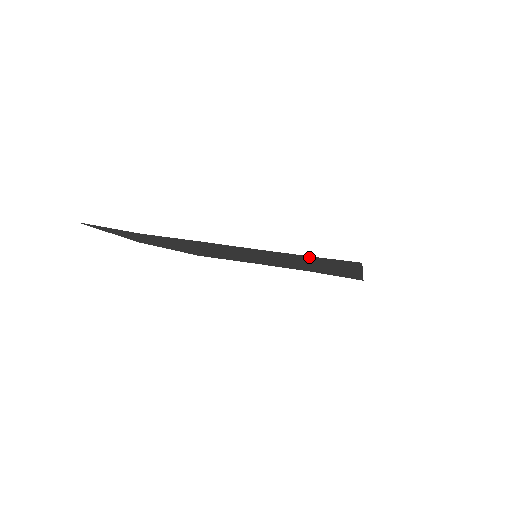
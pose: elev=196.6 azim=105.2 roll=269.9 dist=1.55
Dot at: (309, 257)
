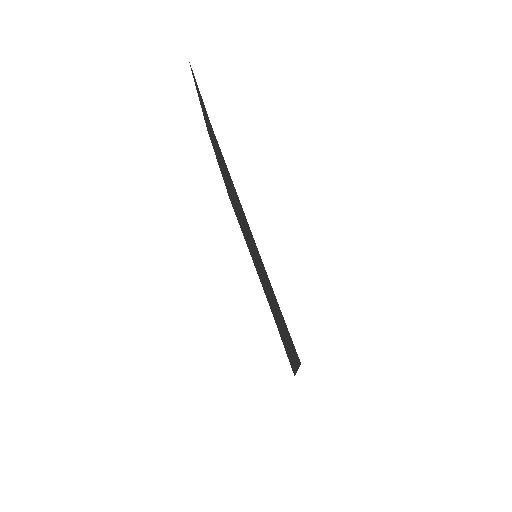
Dot at: occluded
